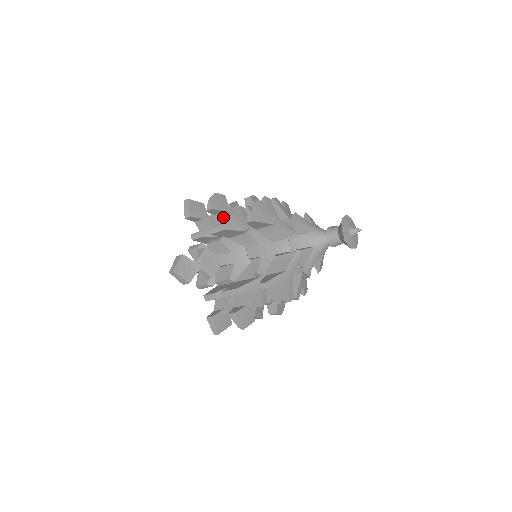
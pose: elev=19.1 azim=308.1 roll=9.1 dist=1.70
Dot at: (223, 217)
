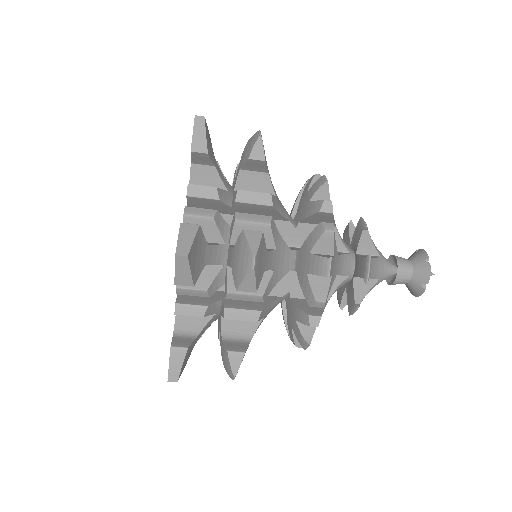
Dot at: occluded
